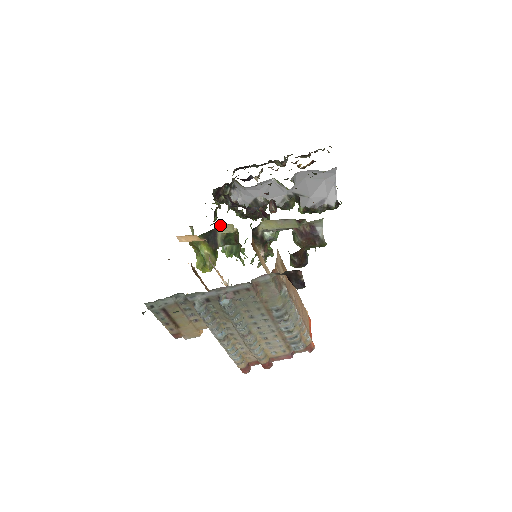
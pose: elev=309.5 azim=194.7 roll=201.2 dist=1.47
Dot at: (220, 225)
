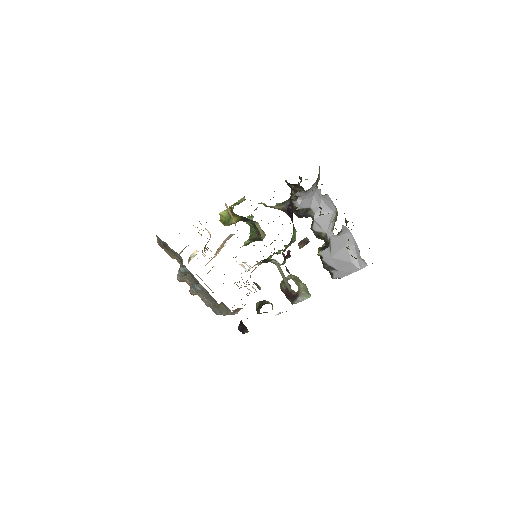
Dot at: (259, 225)
